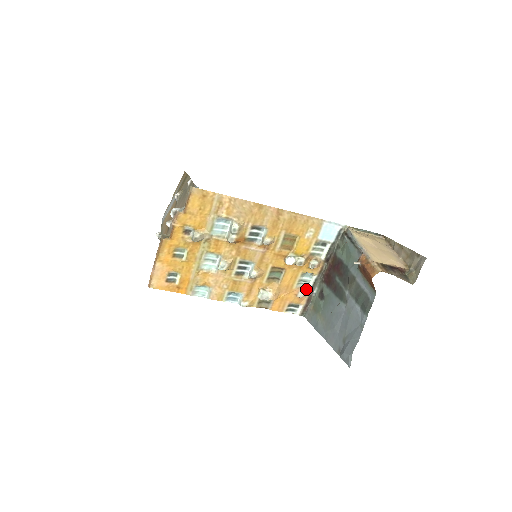
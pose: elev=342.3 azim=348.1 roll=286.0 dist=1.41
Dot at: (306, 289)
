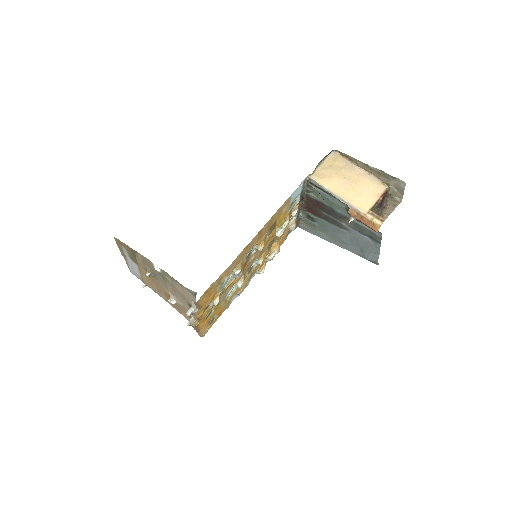
Dot at: (293, 220)
